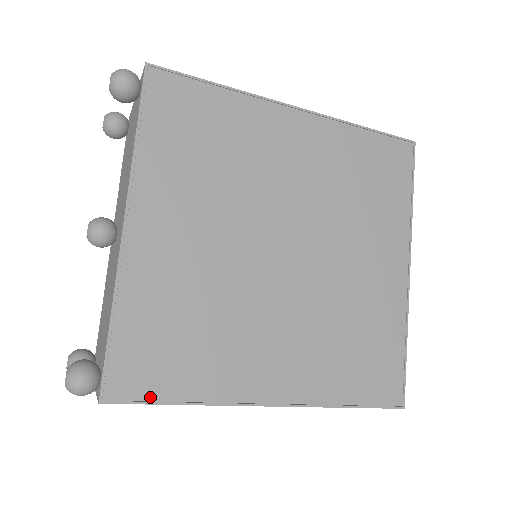
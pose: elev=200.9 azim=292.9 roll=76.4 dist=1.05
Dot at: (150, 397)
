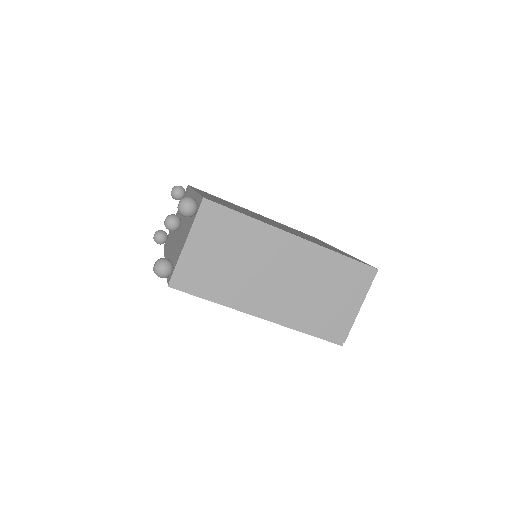
Dot at: (228, 208)
